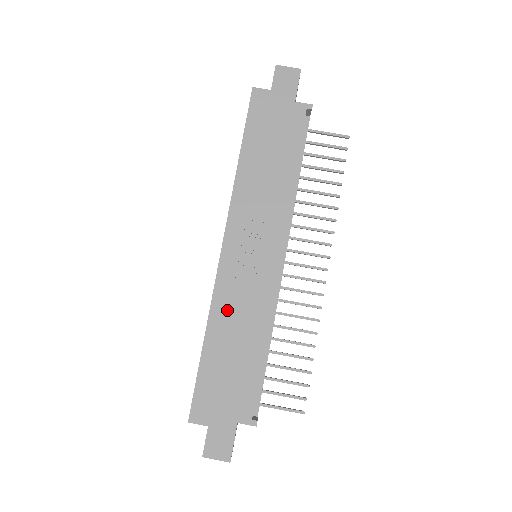
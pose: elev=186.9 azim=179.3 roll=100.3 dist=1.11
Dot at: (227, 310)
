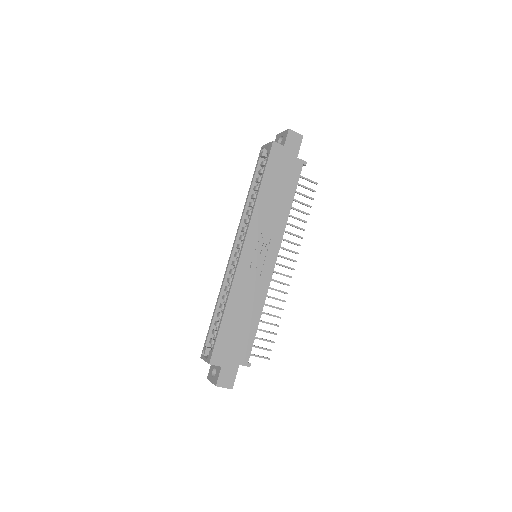
Dot at: (241, 292)
